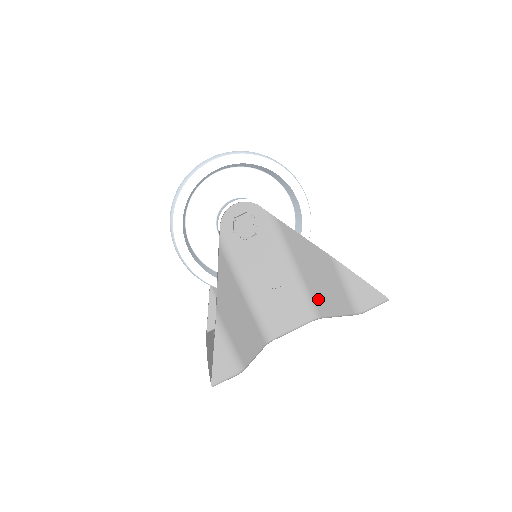
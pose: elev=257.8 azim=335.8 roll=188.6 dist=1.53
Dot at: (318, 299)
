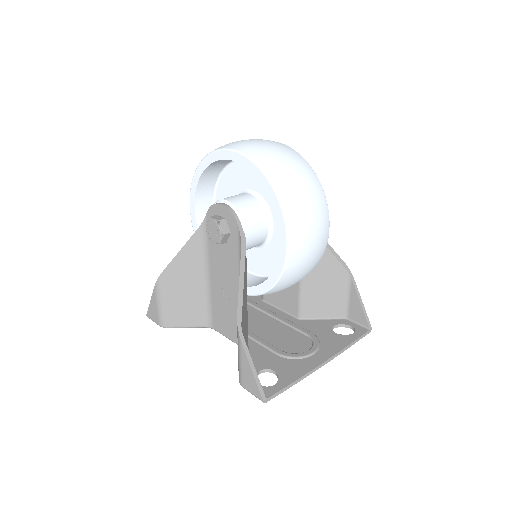
Dot at: occluded
